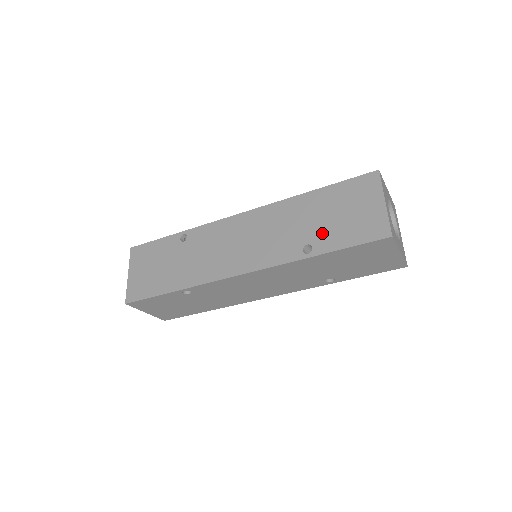
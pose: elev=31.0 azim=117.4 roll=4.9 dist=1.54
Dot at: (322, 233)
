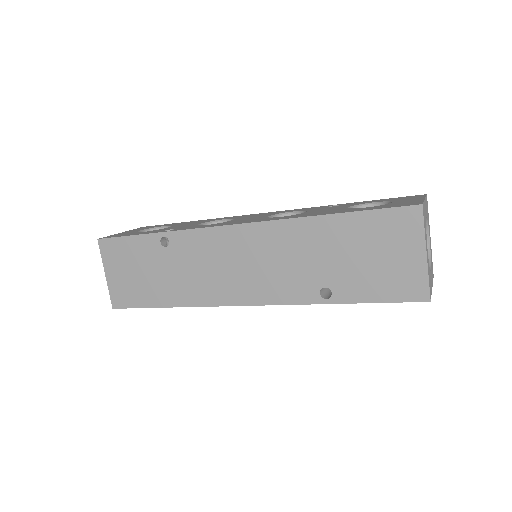
Dot at: (343, 277)
